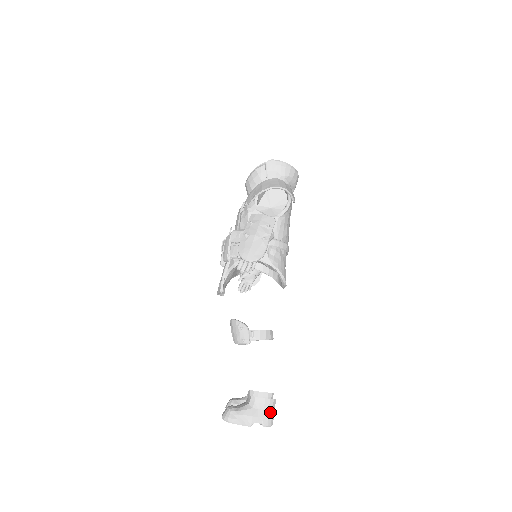
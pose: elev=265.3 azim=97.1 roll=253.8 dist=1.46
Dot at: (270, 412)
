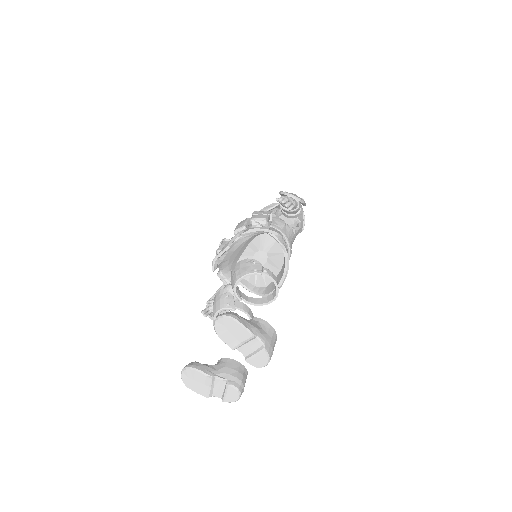
Dot at: (272, 342)
